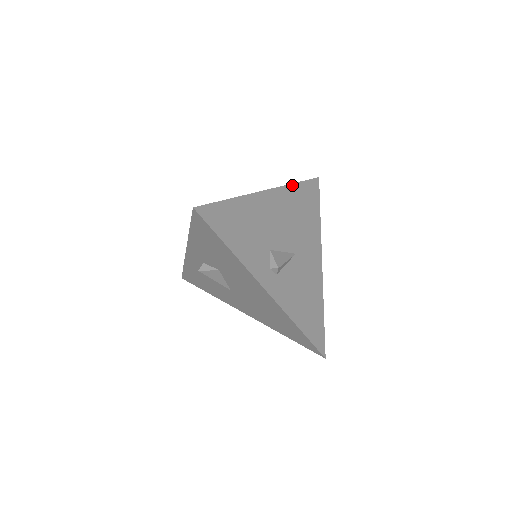
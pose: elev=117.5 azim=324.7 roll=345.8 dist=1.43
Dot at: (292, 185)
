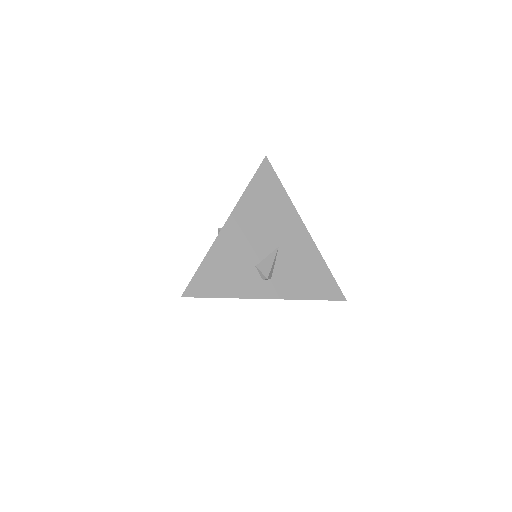
Dot at: (245, 192)
